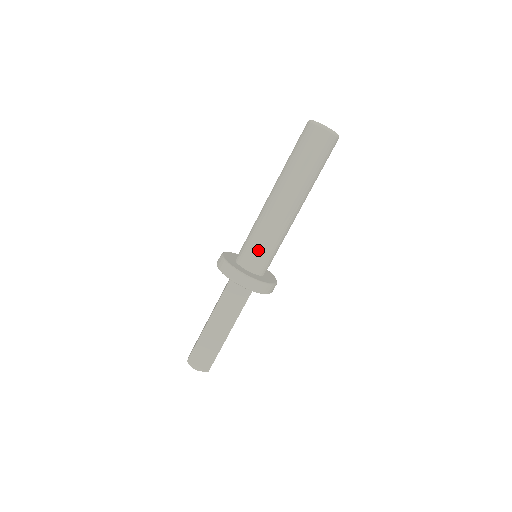
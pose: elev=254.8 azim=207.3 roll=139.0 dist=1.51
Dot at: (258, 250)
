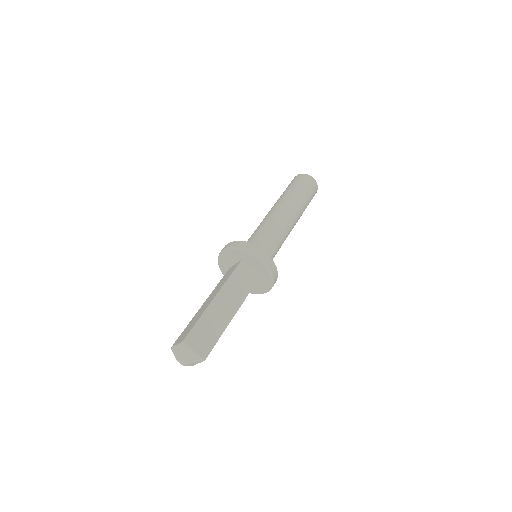
Dot at: (268, 243)
